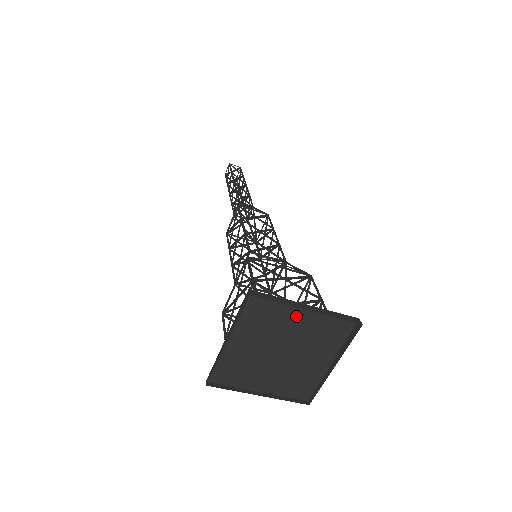
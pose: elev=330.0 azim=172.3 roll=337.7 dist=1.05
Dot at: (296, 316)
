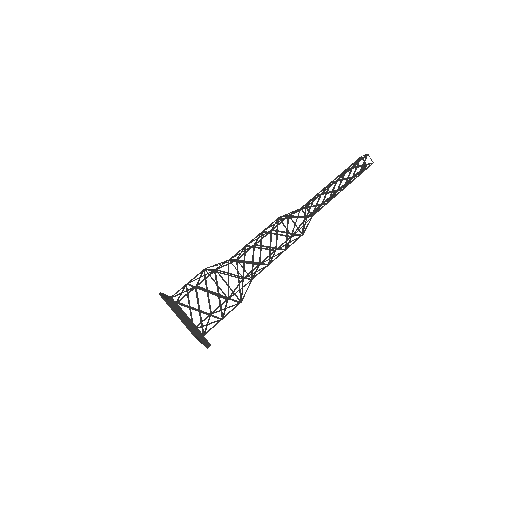
Dot at: occluded
